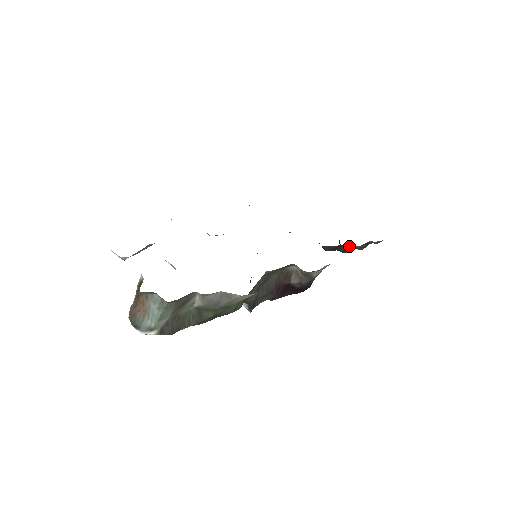
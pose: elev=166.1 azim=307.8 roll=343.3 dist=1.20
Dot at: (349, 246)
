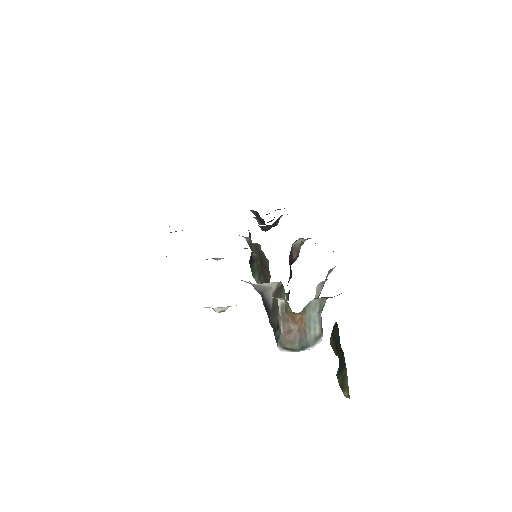
Dot at: (280, 217)
